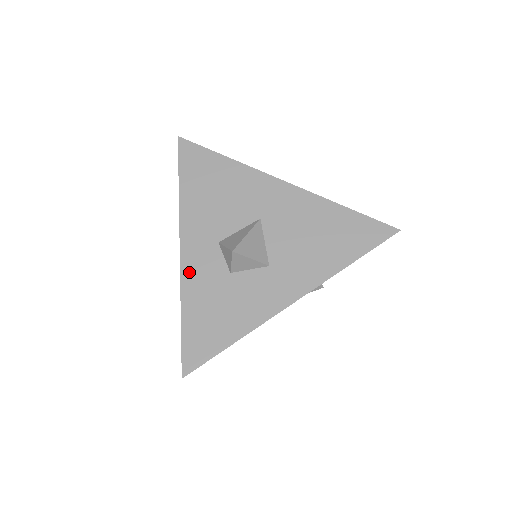
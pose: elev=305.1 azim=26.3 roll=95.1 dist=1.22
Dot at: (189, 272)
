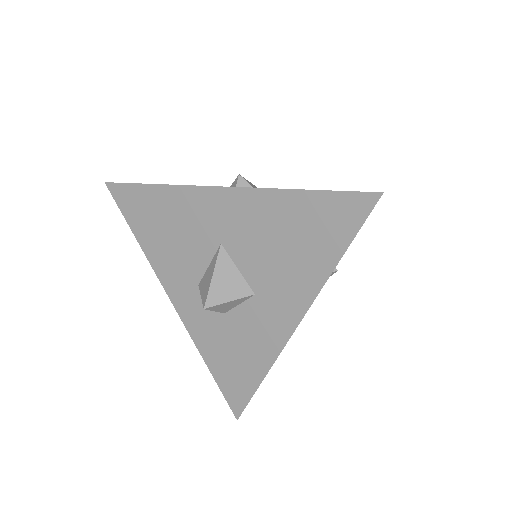
Dot at: (191, 324)
